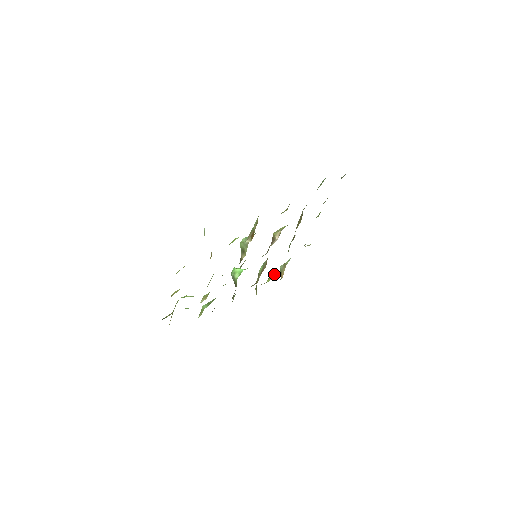
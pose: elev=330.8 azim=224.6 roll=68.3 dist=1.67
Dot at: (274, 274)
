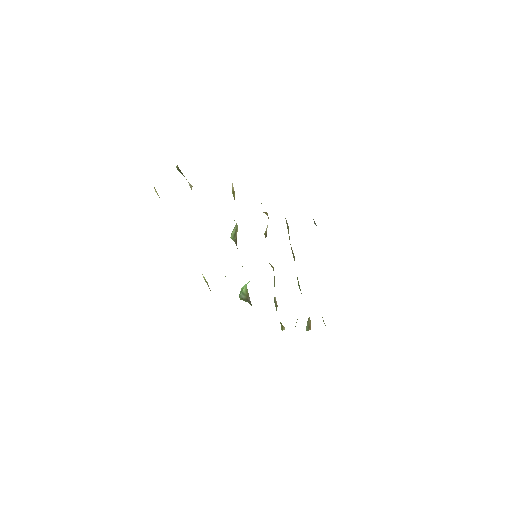
Dot at: occluded
